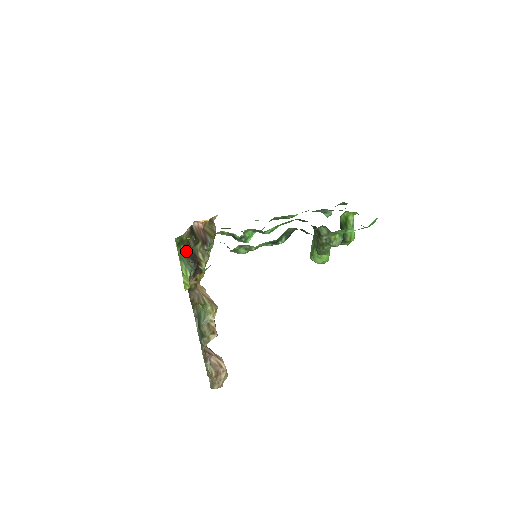
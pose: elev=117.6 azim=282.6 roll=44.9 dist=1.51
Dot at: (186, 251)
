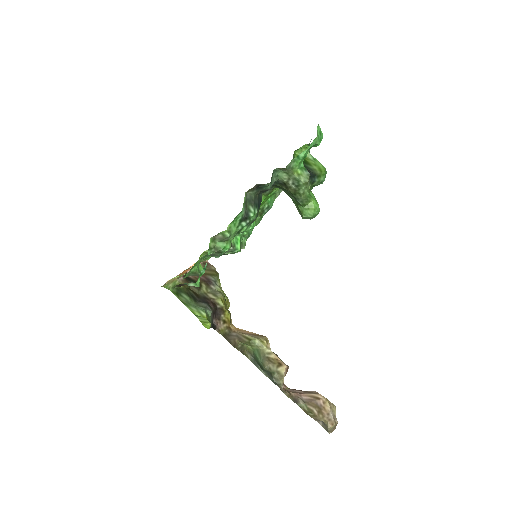
Dot at: (190, 297)
